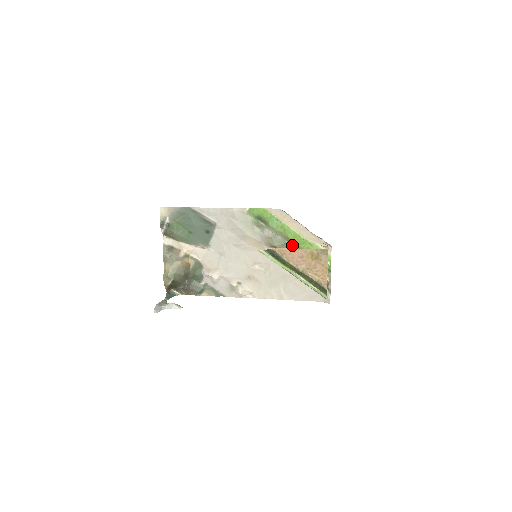
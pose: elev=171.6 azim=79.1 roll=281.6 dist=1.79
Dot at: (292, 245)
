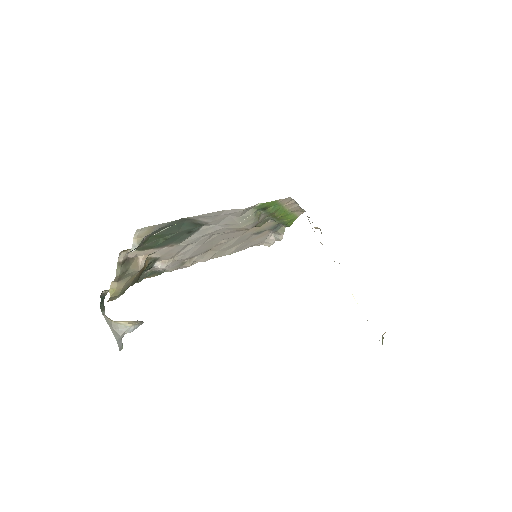
Dot at: occluded
